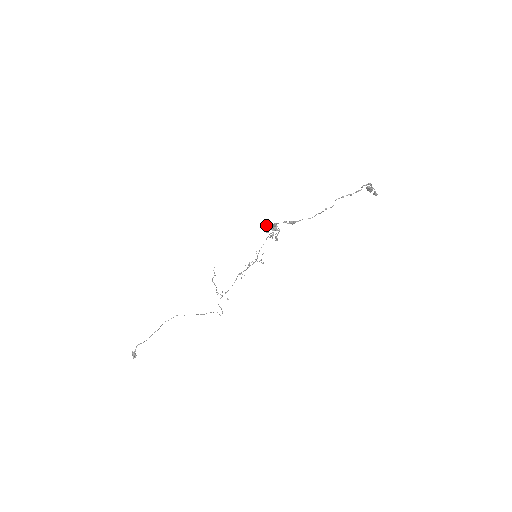
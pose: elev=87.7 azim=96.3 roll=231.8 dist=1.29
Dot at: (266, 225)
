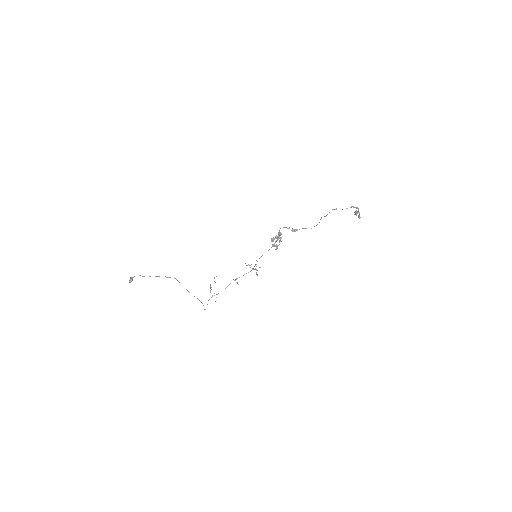
Dot at: (273, 237)
